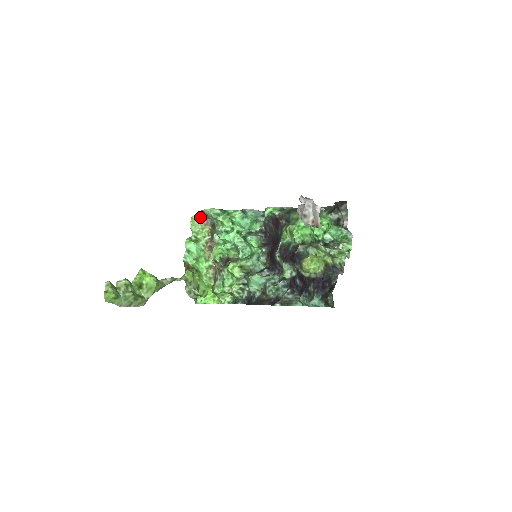
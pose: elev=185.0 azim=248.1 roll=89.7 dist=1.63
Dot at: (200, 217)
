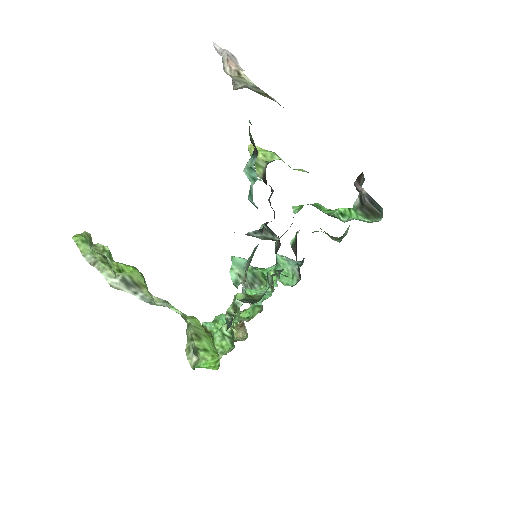
Dot at: occluded
